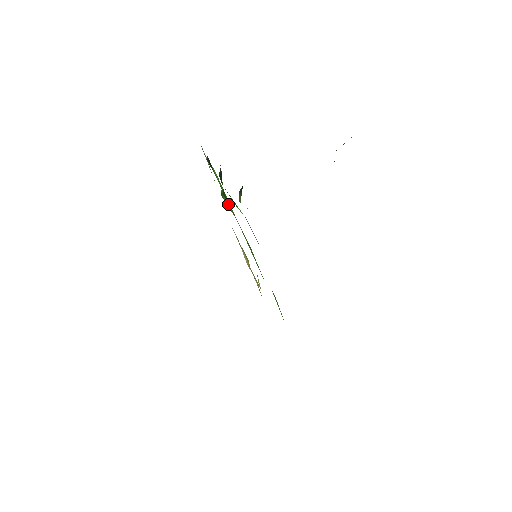
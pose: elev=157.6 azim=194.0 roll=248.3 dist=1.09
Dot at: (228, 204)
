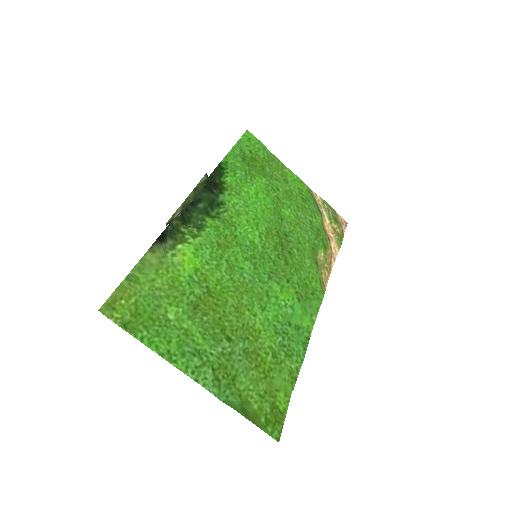
Dot at: (234, 210)
